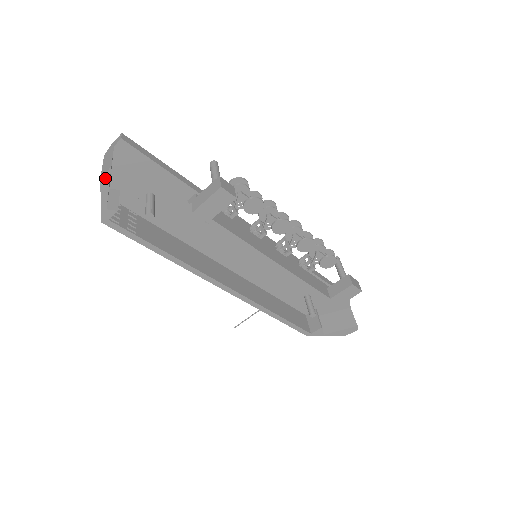
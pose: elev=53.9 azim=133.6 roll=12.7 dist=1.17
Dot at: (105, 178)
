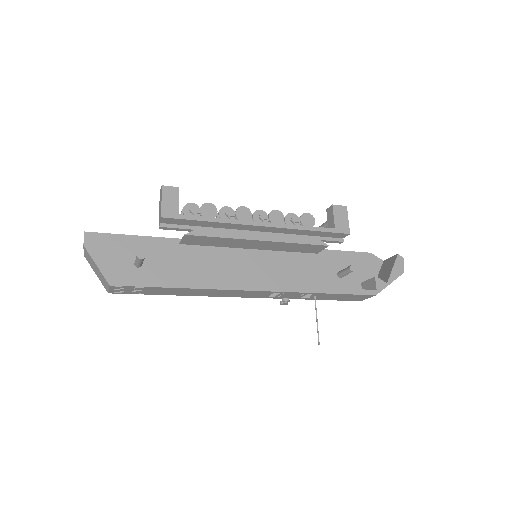
Dot at: (86, 243)
